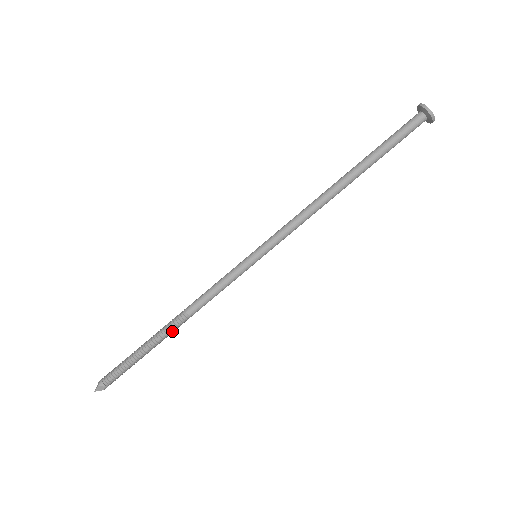
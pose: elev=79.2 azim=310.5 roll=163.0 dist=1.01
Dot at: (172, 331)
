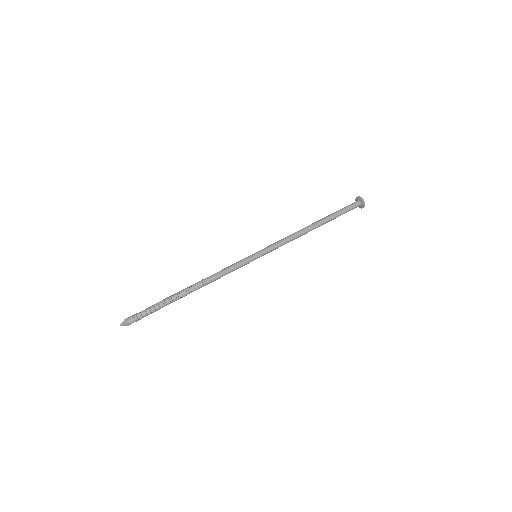
Dot at: (190, 289)
